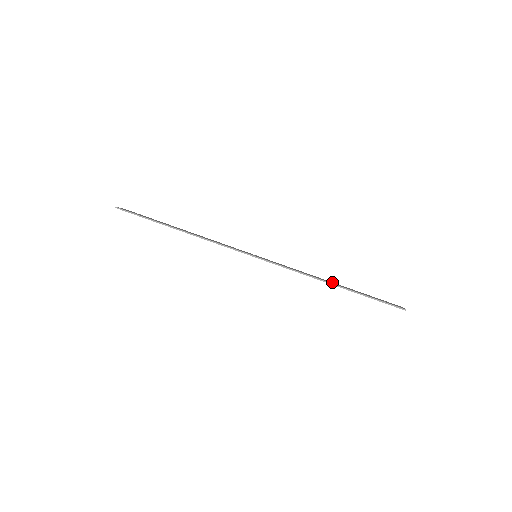
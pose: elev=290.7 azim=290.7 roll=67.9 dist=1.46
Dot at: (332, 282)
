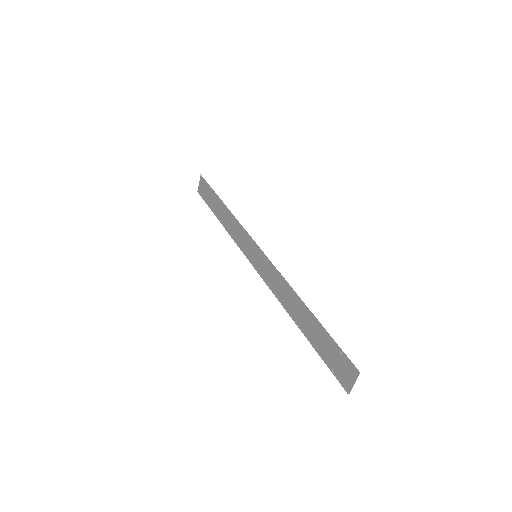
Dot at: (298, 321)
